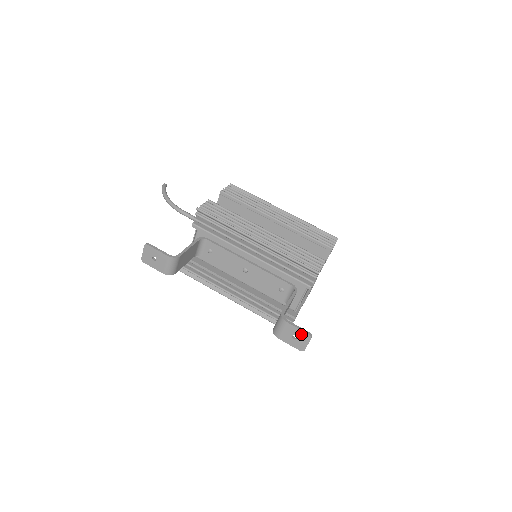
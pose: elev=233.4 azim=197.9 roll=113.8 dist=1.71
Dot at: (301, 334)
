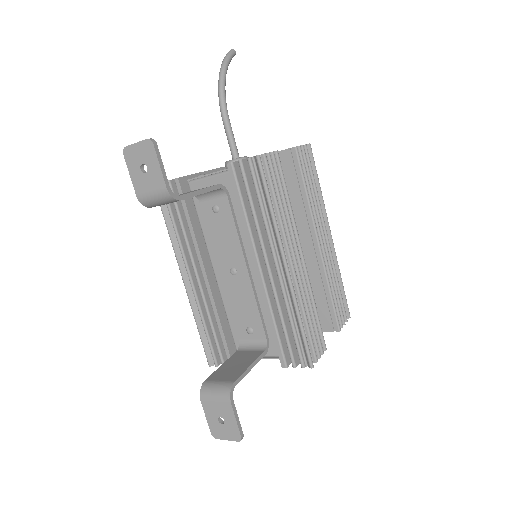
Dot at: (232, 427)
